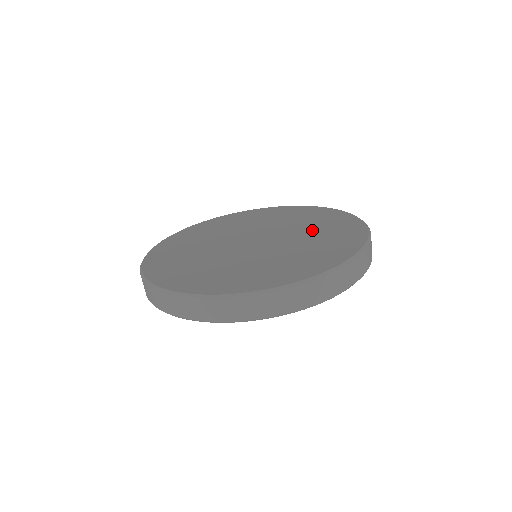
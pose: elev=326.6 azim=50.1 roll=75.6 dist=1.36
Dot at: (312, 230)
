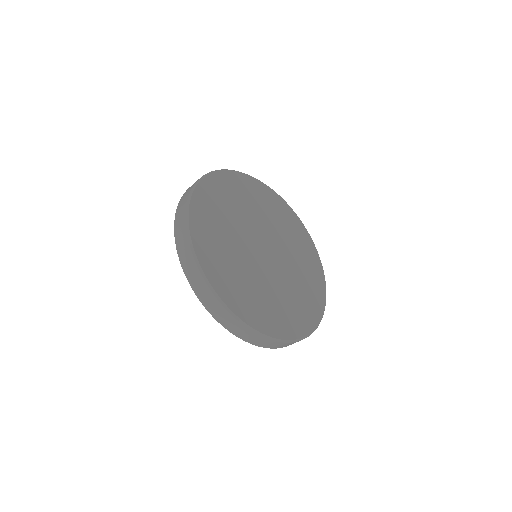
Dot at: (291, 241)
